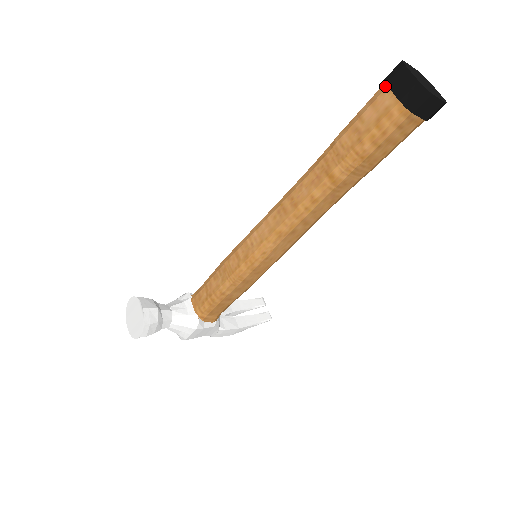
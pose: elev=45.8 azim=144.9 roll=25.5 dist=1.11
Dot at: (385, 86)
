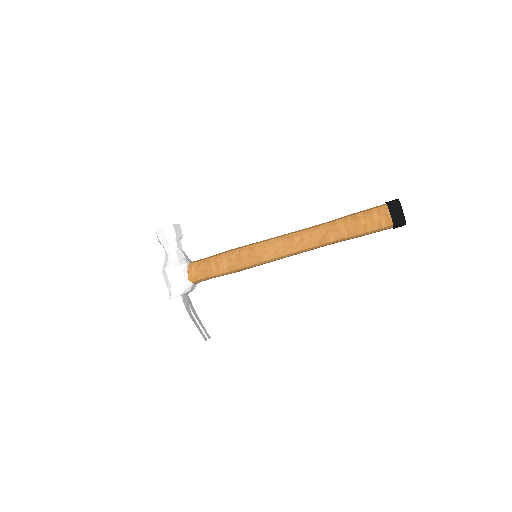
Dot at: occluded
